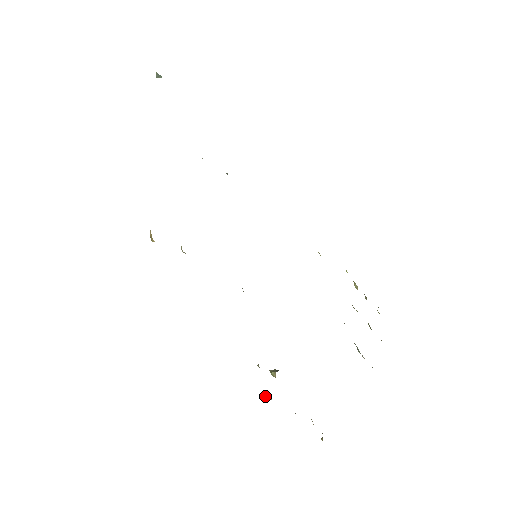
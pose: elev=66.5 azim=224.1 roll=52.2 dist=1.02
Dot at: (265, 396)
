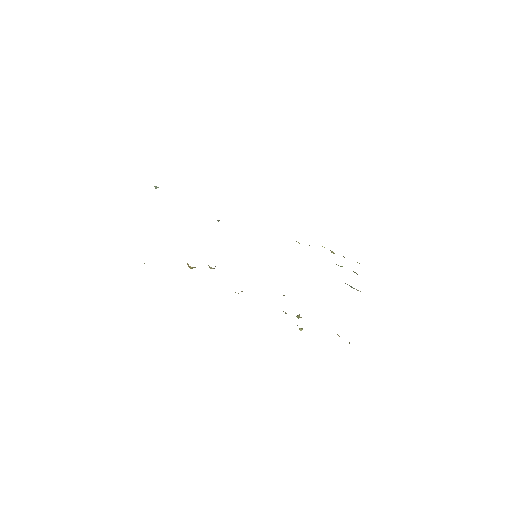
Dot at: occluded
